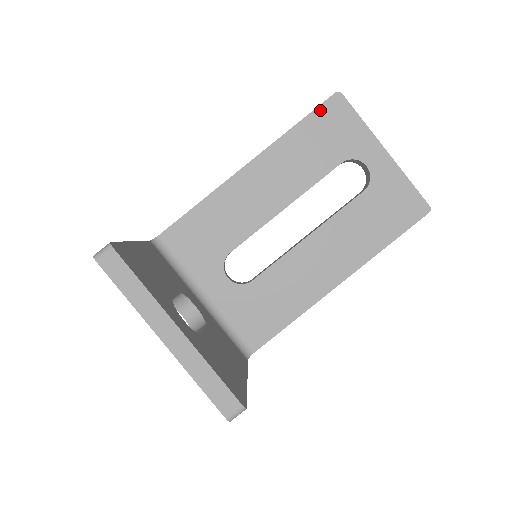
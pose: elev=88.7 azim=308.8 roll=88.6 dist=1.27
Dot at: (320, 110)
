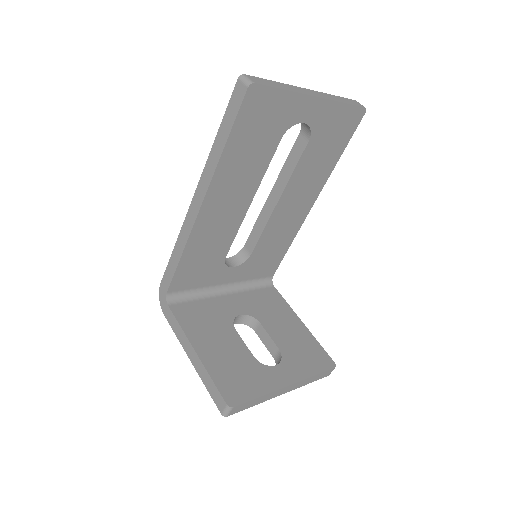
Dot at: (241, 115)
